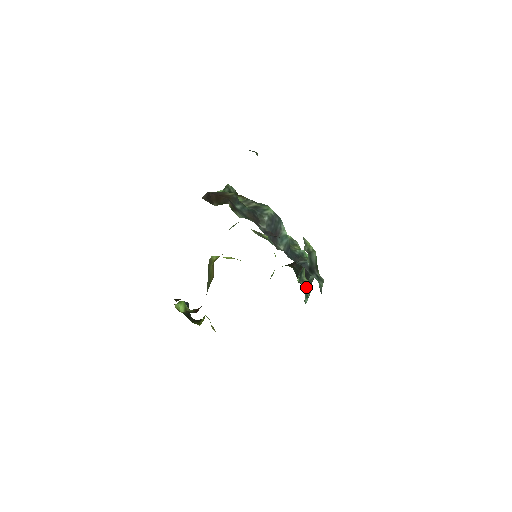
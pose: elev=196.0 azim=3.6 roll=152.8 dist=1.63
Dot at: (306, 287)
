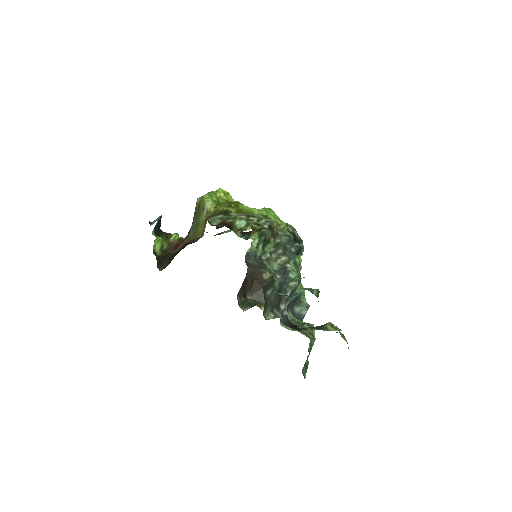
Dot at: occluded
